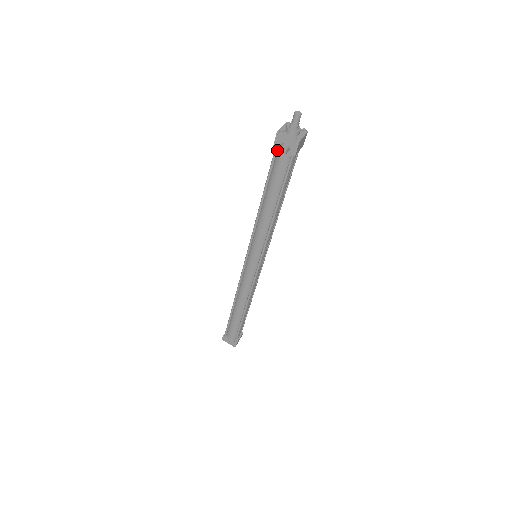
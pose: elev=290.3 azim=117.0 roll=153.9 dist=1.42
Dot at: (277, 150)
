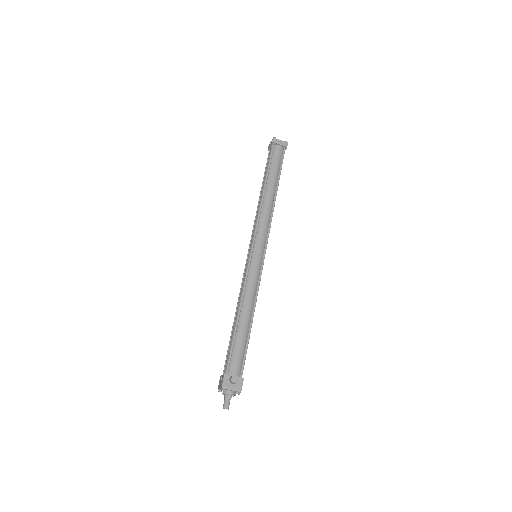
Dot at: occluded
